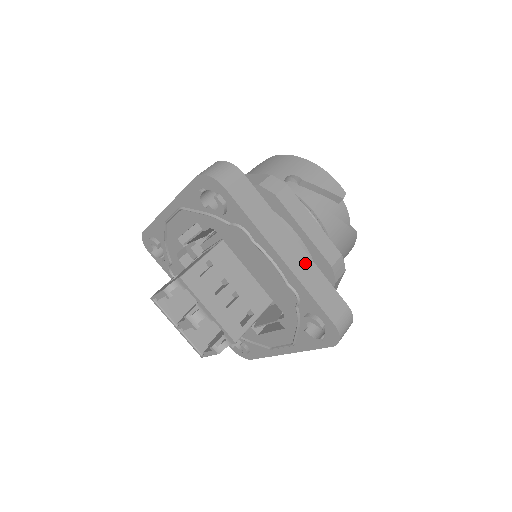
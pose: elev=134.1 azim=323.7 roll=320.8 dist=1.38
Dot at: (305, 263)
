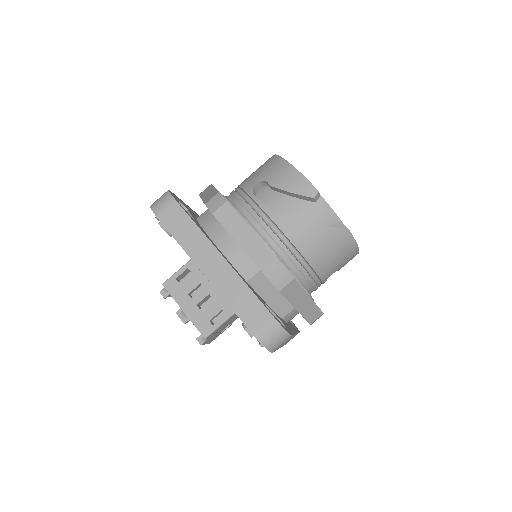
Dot at: (229, 277)
